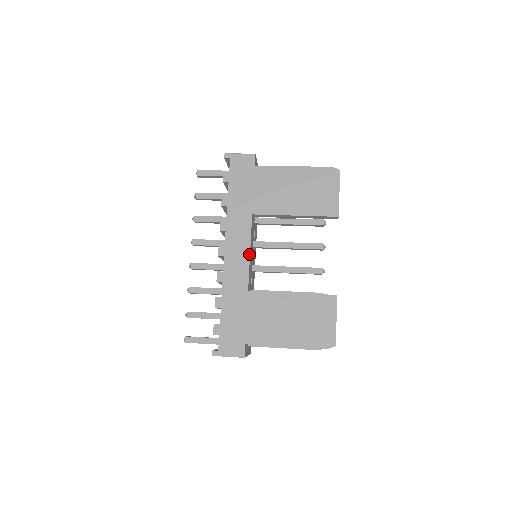
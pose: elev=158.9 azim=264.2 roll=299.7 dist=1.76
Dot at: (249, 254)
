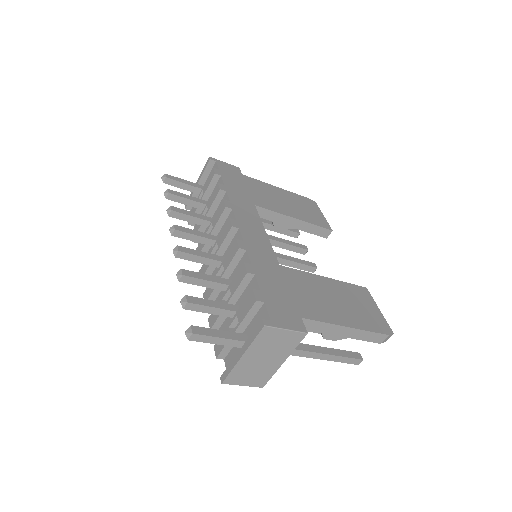
Dot at: (266, 234)
